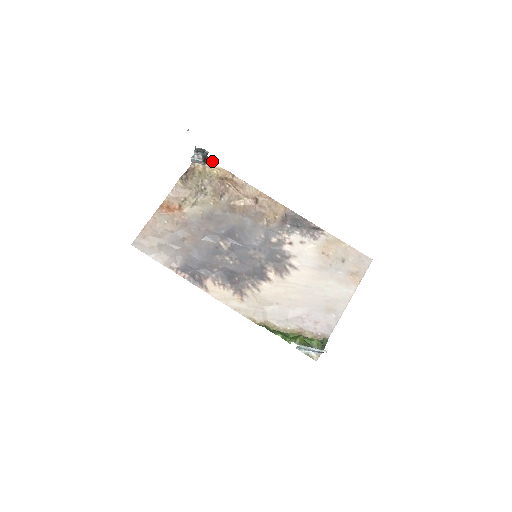
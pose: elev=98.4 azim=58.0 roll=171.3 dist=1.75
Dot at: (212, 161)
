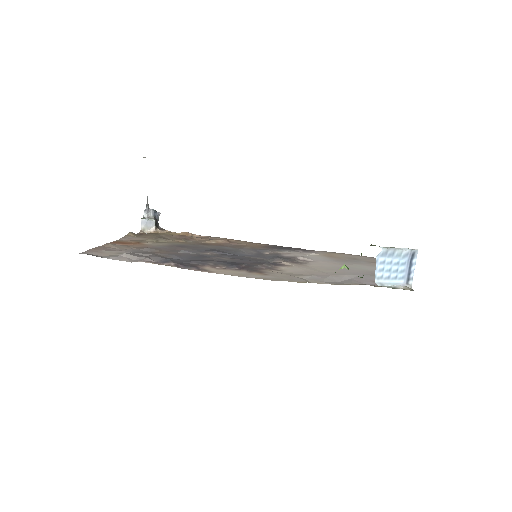
Dot at: (164, 229)
